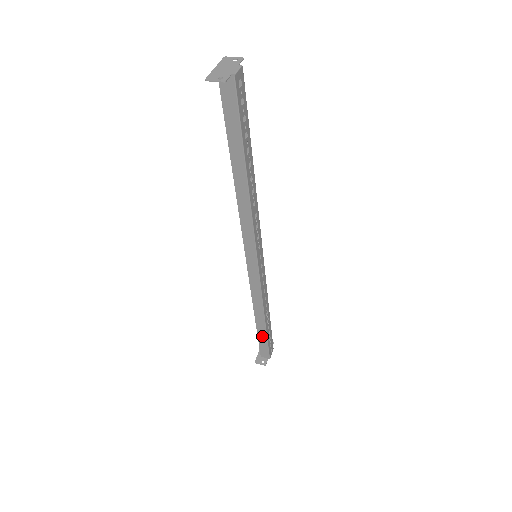
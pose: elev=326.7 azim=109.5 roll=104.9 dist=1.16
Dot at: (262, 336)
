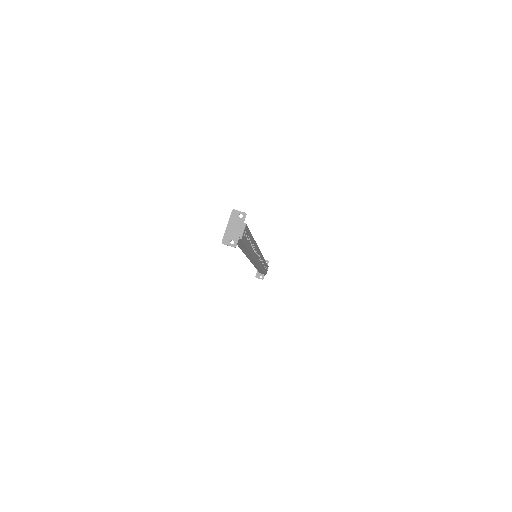
Dot at: occluded
